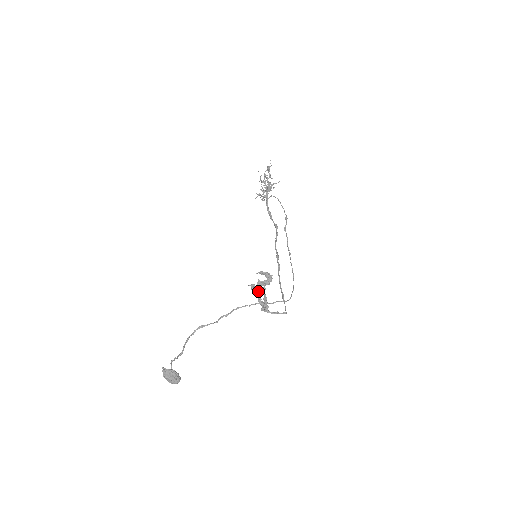
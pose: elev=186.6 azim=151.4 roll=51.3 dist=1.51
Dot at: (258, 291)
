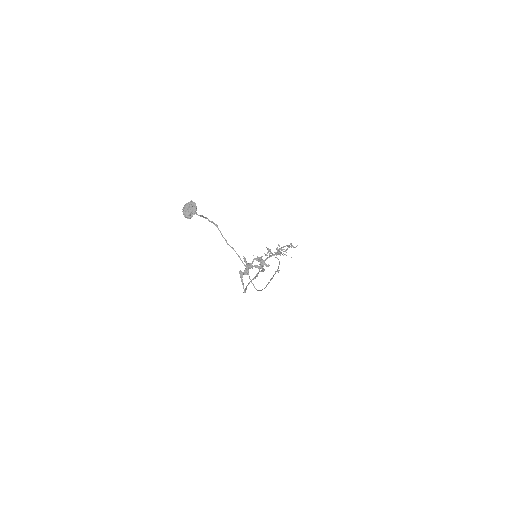
Dot at: occluded
